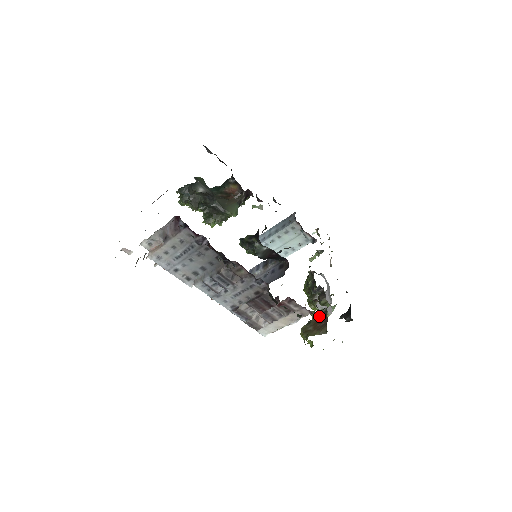
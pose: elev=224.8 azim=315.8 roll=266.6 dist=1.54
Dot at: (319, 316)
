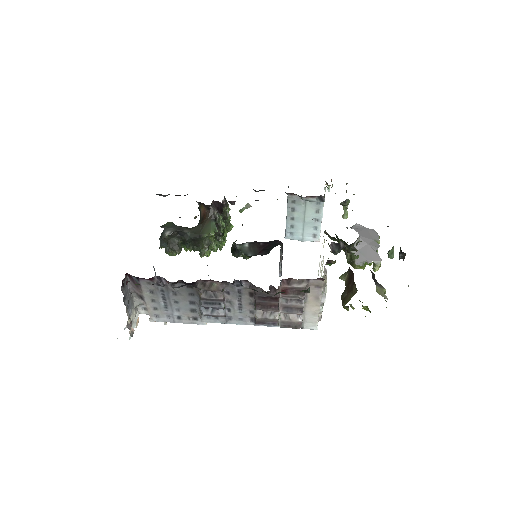
Dot at: (348, 275)
